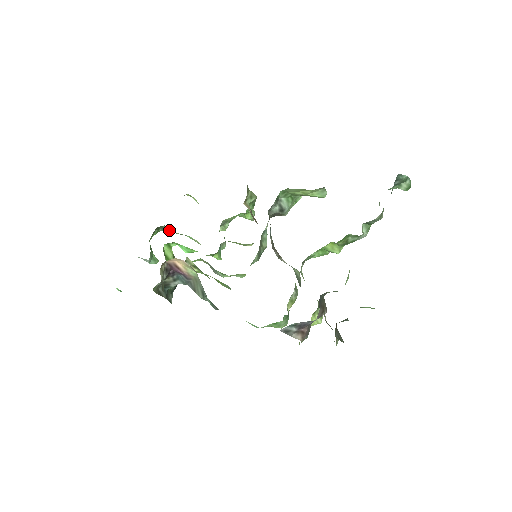
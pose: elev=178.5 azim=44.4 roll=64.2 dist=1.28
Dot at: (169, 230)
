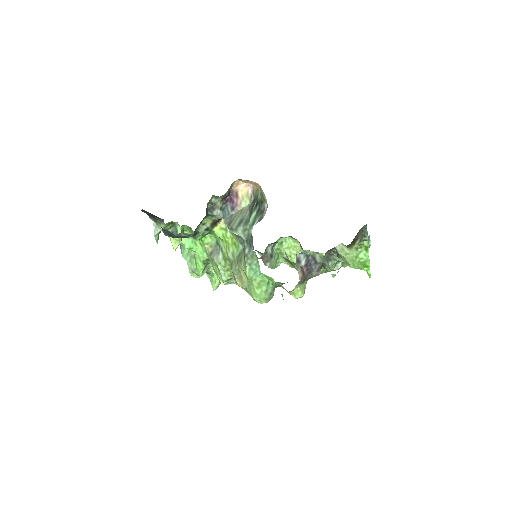
Dot at: occluded
